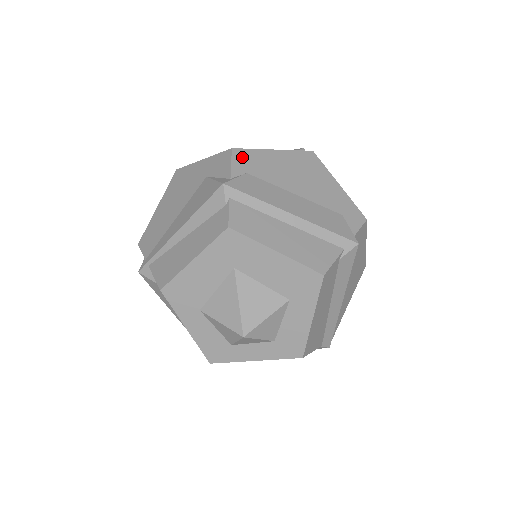
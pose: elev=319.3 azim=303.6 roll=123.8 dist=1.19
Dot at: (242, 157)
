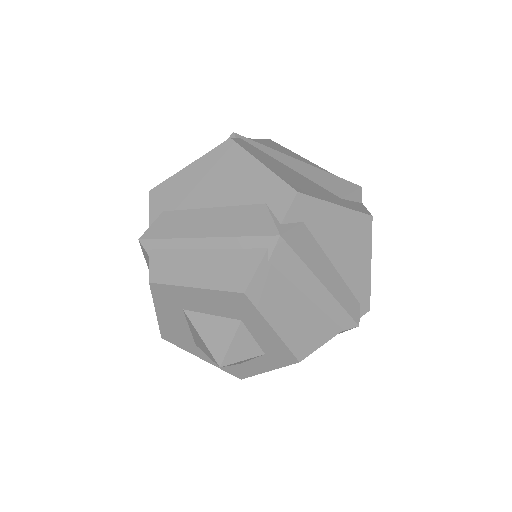
Dot at: (158, 195)
